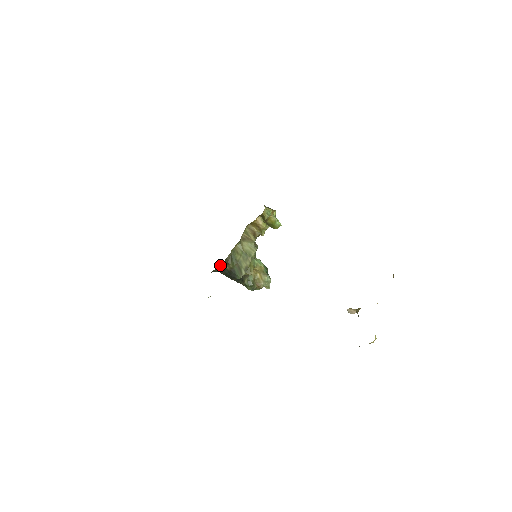
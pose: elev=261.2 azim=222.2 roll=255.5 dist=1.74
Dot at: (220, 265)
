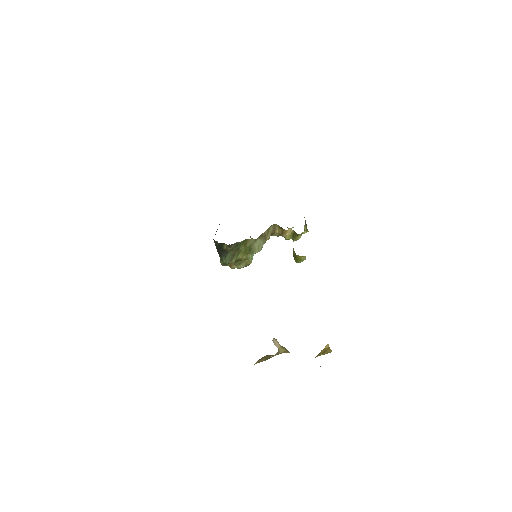
Dot at: (222, 243)
